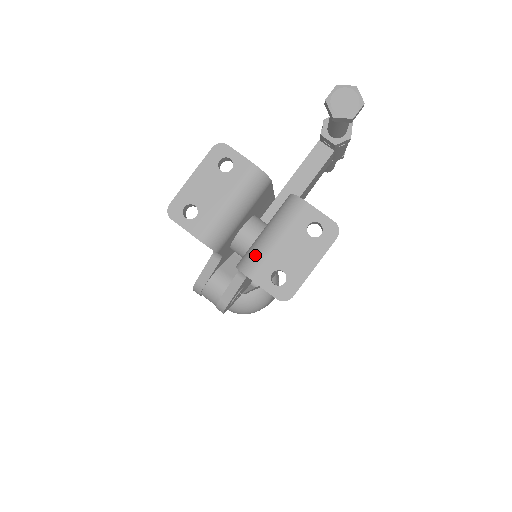
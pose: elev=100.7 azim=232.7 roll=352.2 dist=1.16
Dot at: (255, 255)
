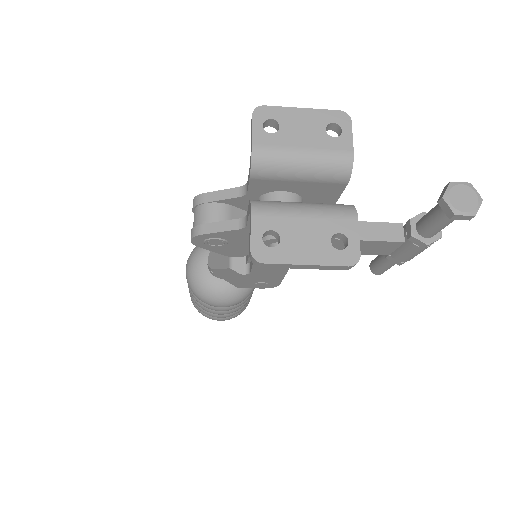
Dot at: (276, 205)
